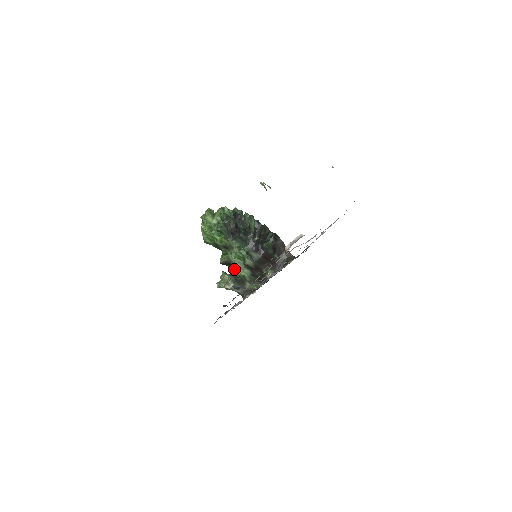
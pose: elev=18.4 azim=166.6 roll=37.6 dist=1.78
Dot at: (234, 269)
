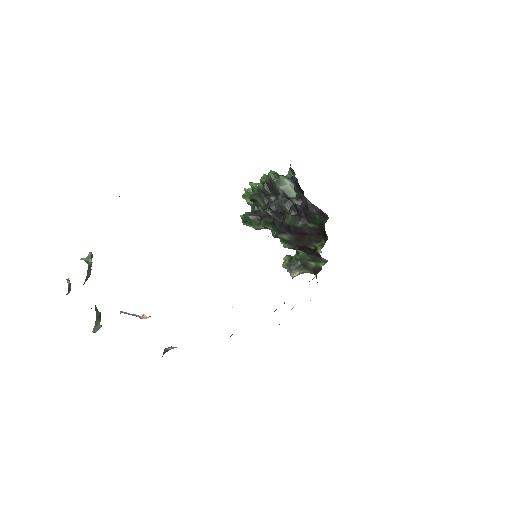
Dot at: occluded
